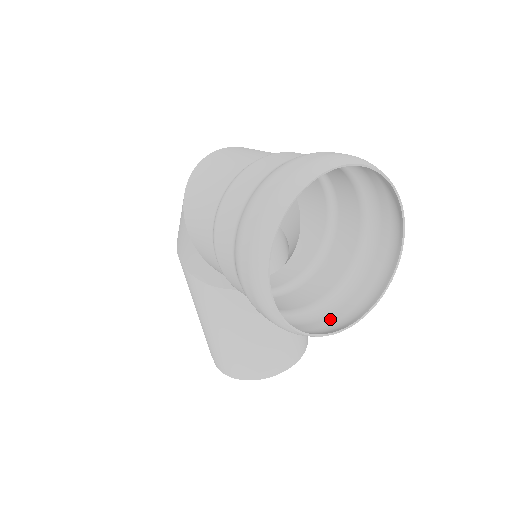
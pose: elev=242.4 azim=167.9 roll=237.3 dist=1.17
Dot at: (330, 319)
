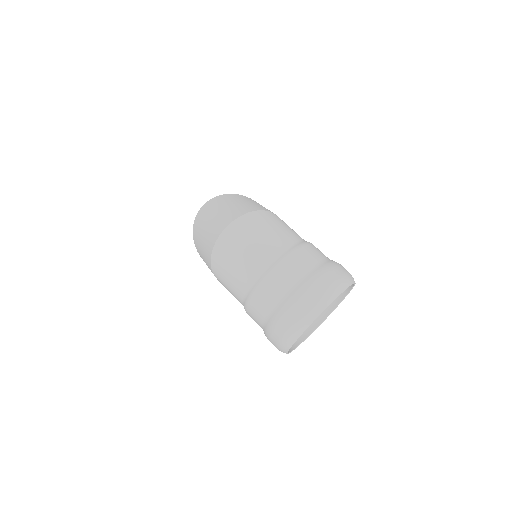
Dot at: occluded
